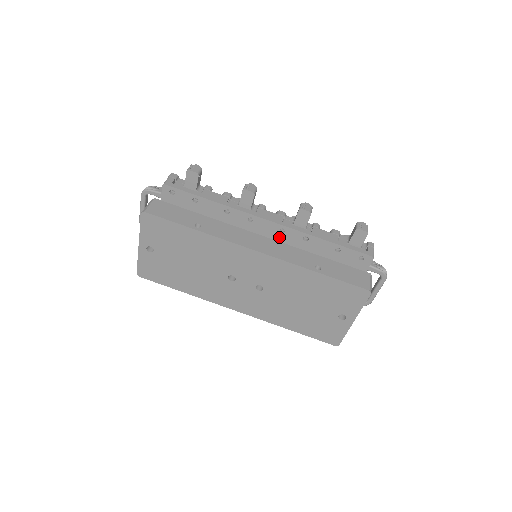
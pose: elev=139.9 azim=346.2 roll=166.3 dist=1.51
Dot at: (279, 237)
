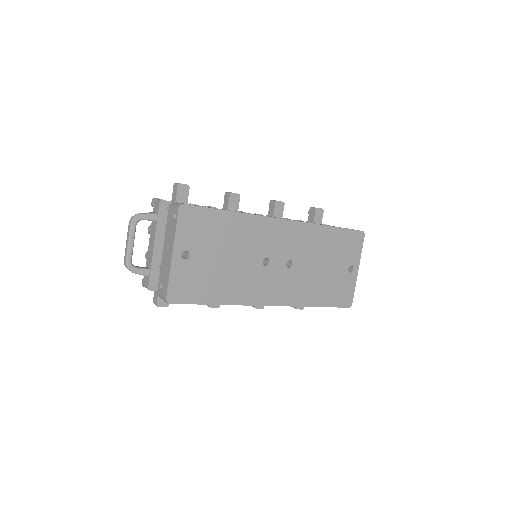
Dot at: occluded
